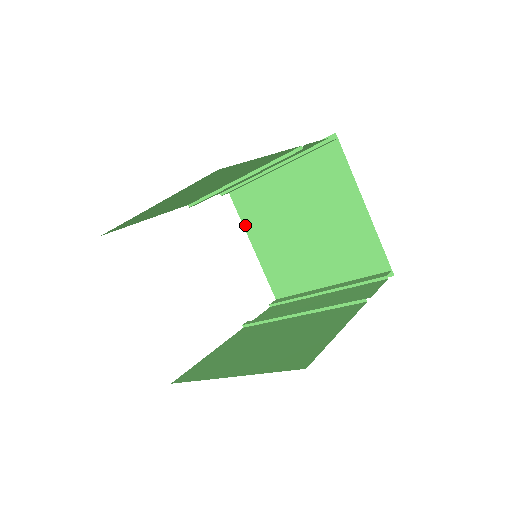
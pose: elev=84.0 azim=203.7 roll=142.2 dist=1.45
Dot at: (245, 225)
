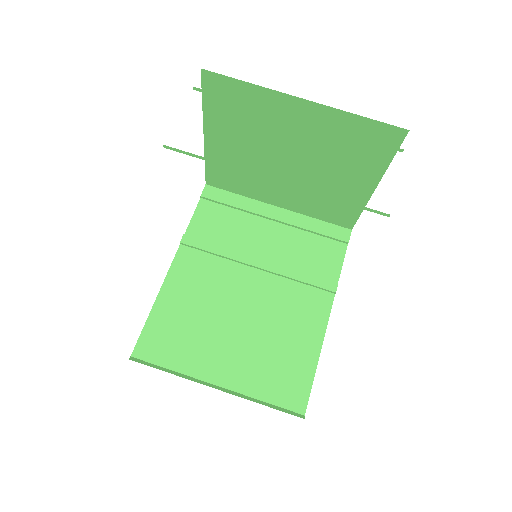
Dot at: (206, 117)
